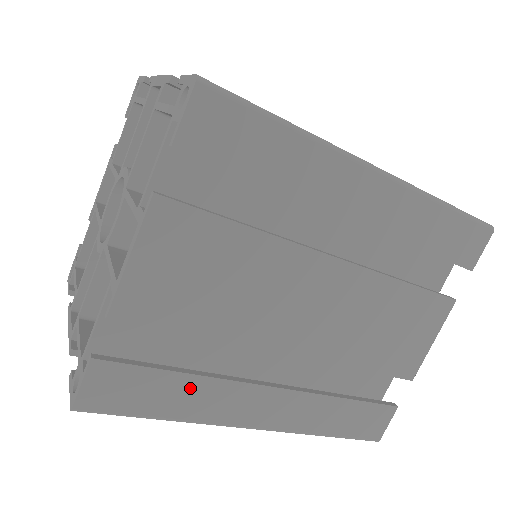
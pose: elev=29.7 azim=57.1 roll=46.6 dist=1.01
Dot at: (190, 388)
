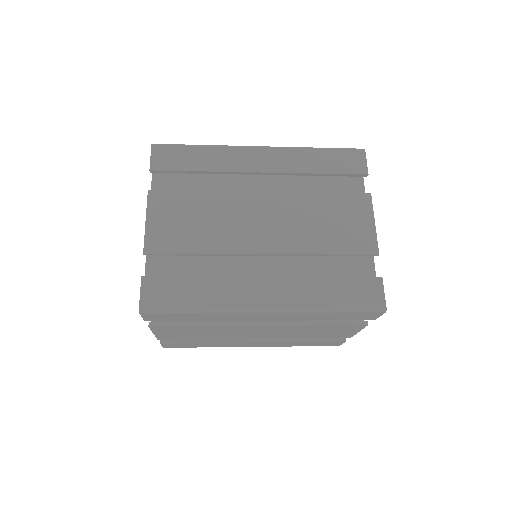
Dot at: (210, 344)
